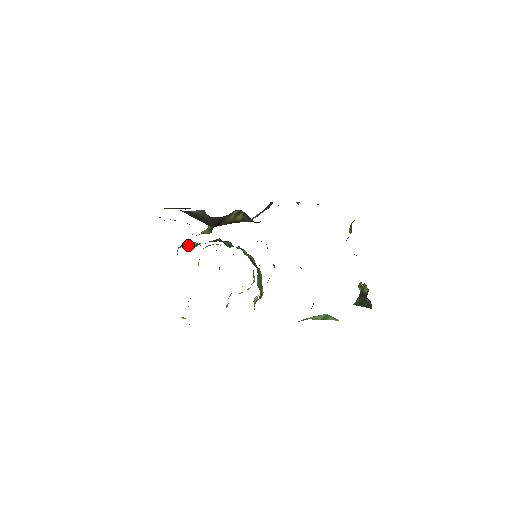
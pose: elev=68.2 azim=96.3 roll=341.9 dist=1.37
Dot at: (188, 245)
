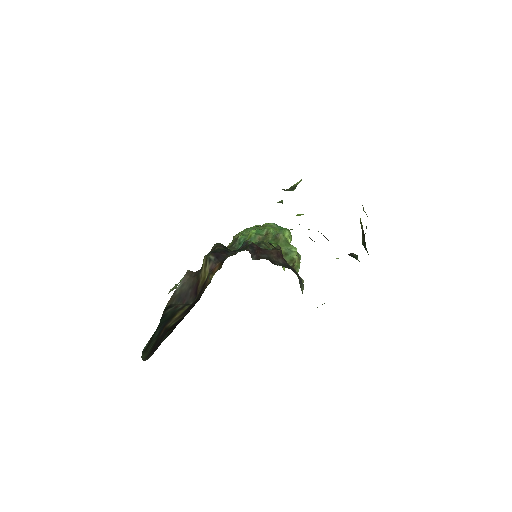
Dot at: occluded
